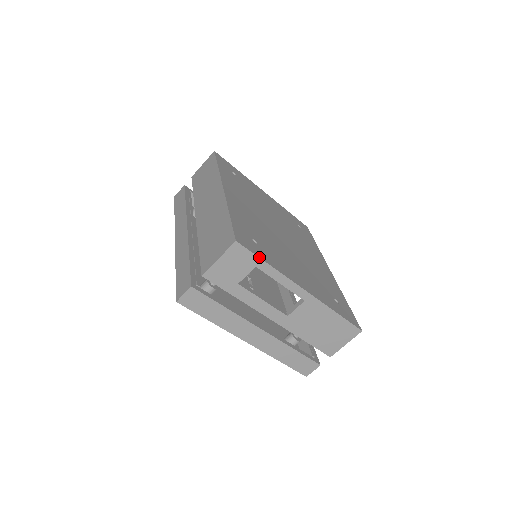
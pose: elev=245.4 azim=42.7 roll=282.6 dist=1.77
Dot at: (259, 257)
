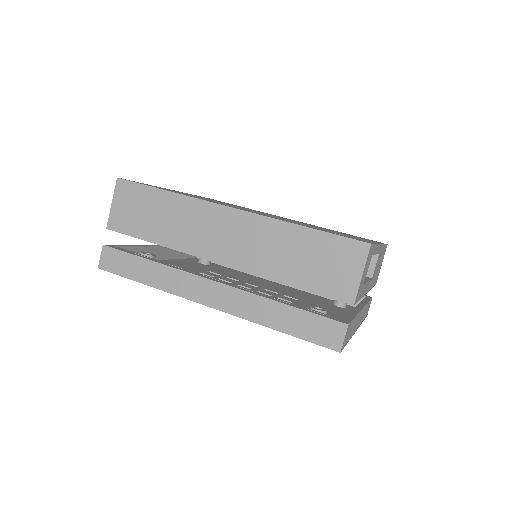
Dot at: (374, 244)
